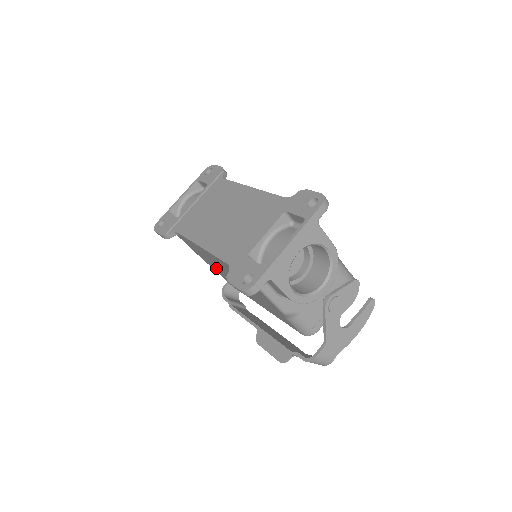
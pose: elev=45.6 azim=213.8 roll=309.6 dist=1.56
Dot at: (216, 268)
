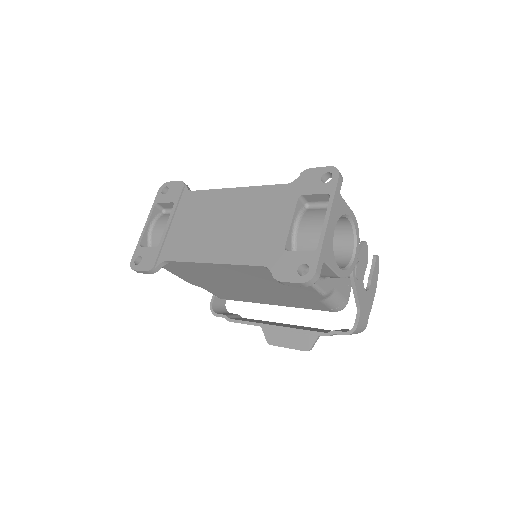
Dot at: (213, 285)
